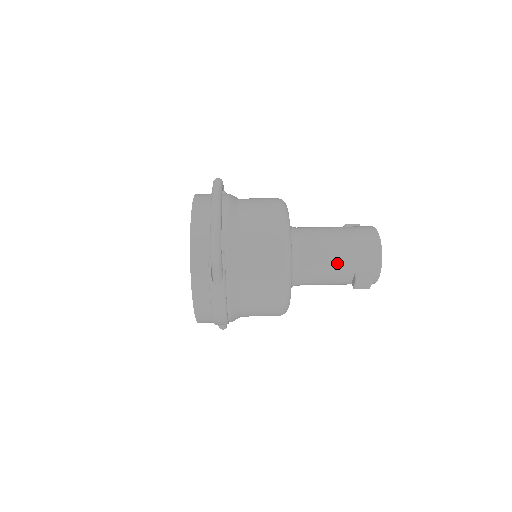
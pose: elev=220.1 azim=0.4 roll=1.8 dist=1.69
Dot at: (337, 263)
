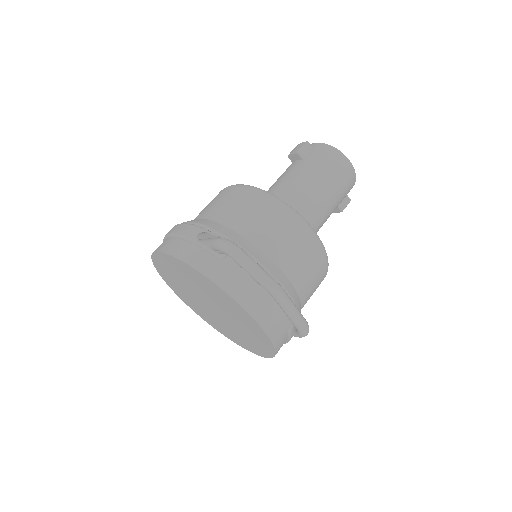
Dot at: occluded
